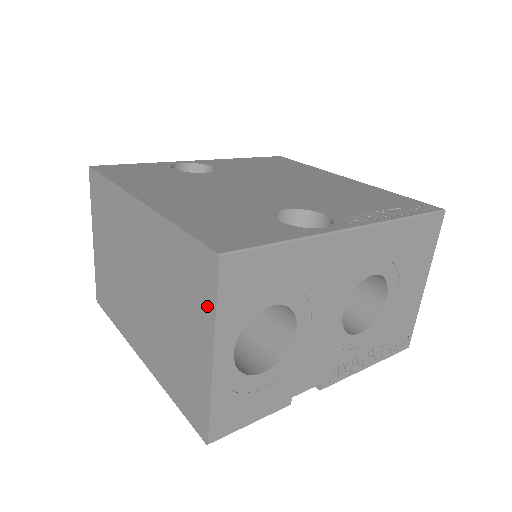
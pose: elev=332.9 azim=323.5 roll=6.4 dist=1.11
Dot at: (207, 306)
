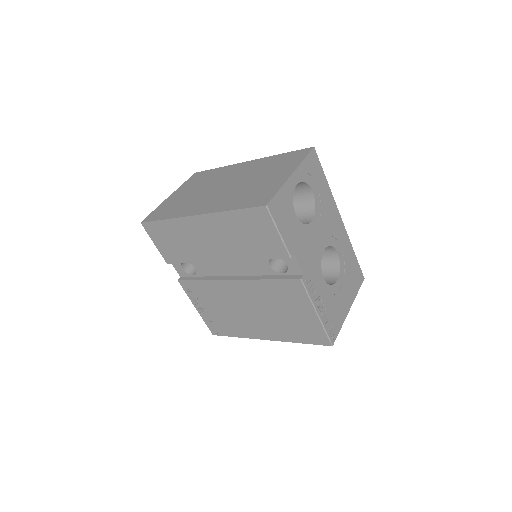
Dot at: (297, 161)
